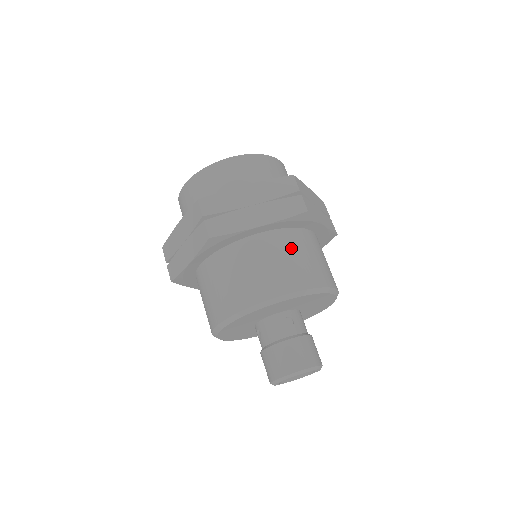
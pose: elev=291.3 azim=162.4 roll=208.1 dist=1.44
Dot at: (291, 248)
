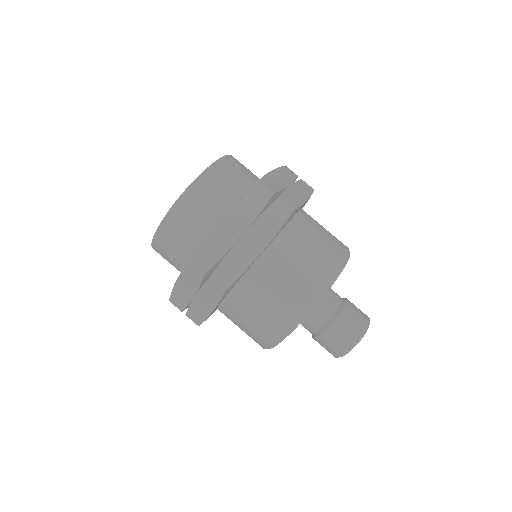
Dot at: (296, 249)
